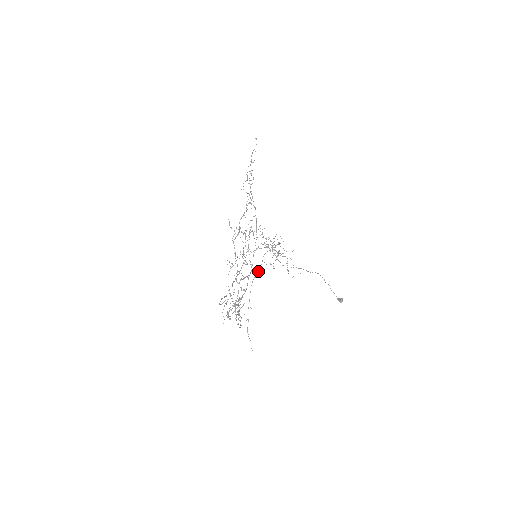
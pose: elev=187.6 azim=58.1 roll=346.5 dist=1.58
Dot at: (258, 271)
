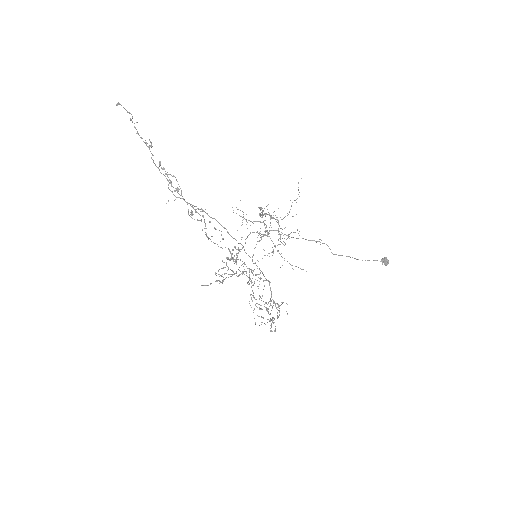
Dot at: occluded
